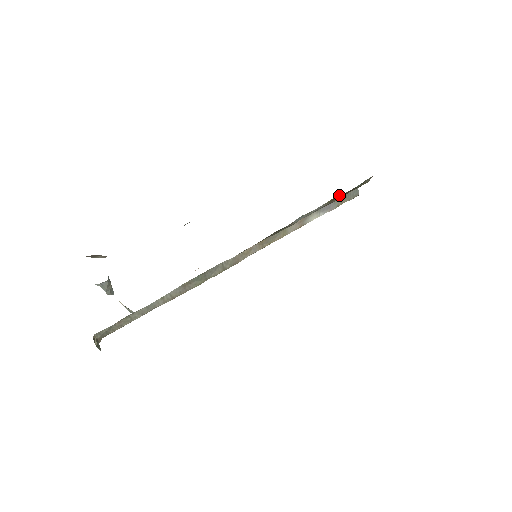
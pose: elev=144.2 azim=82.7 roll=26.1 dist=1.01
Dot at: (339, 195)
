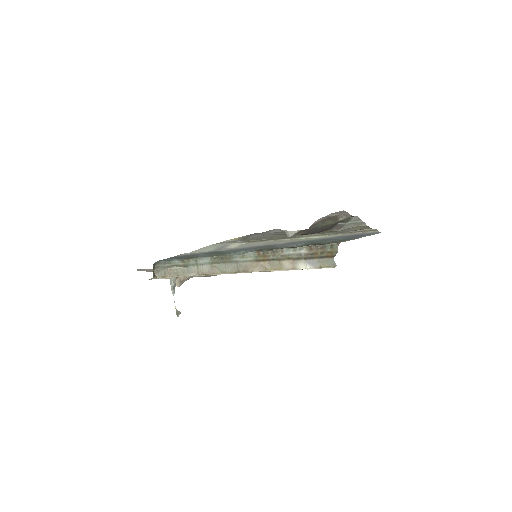
Dot at: (315, 248)
